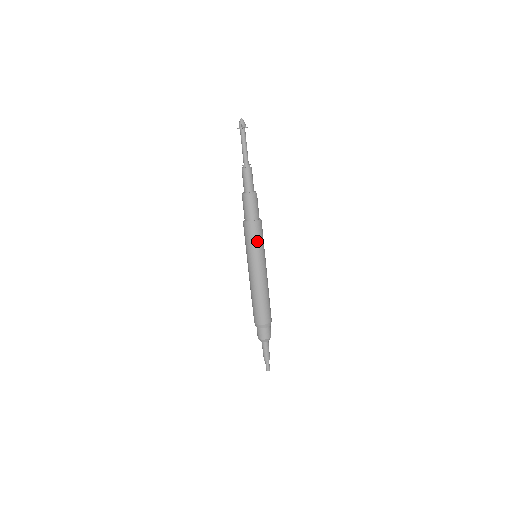
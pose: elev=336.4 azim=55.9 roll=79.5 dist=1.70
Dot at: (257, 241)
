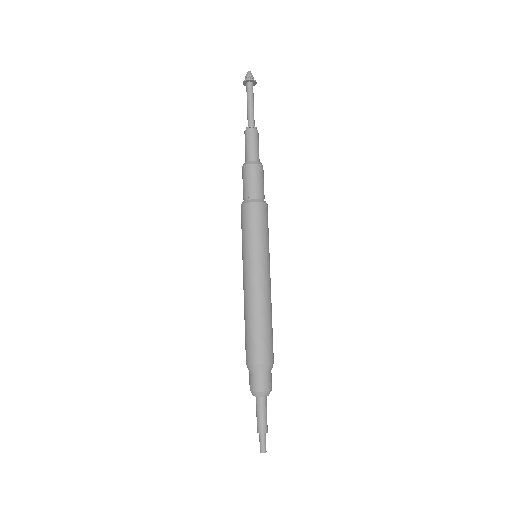
Dot at: (253, 229)
